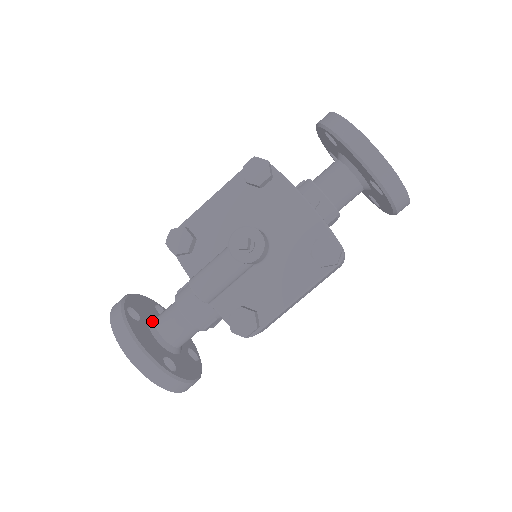
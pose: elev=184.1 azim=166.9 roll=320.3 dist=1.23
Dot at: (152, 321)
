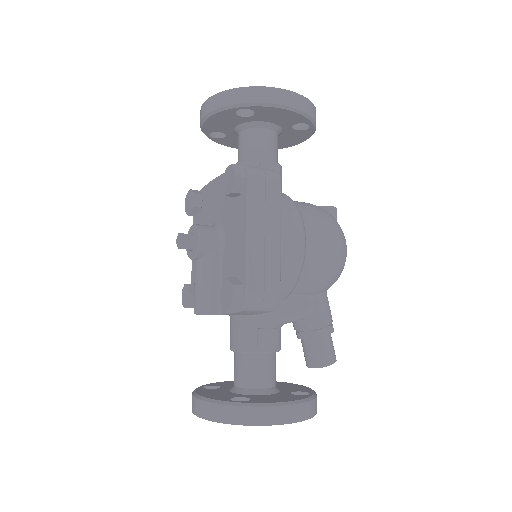
Dot at: occluded
